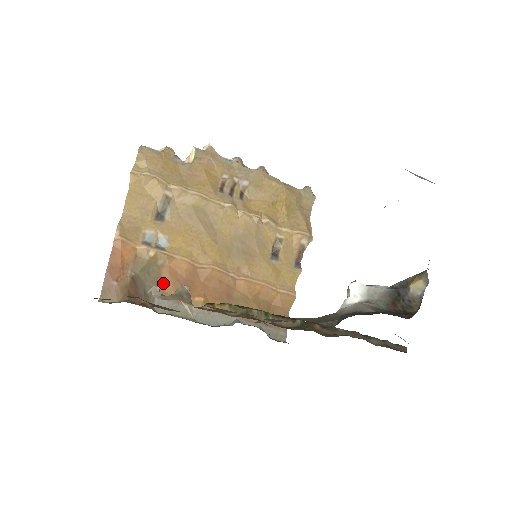
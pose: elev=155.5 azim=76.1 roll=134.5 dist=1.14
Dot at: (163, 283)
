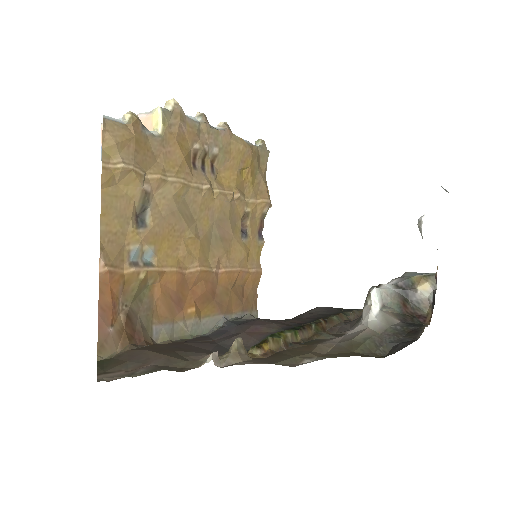
Dot at: (157, 306)
